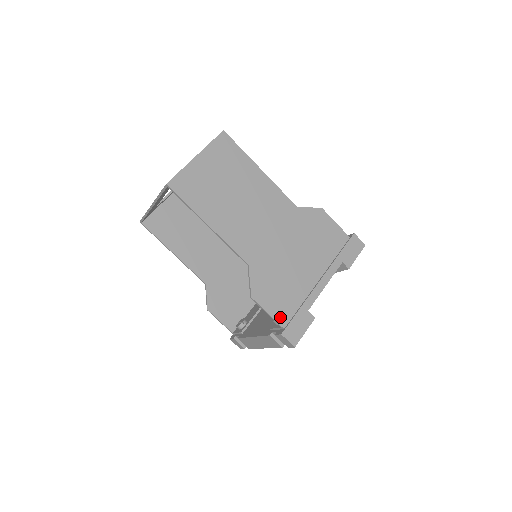
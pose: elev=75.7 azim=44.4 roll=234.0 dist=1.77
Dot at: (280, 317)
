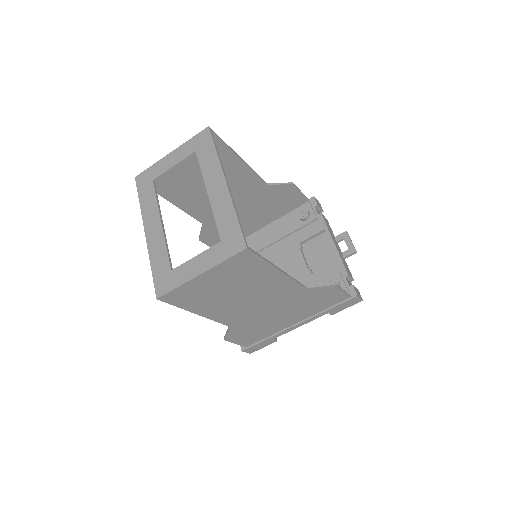
Dot at: (246, 343)
